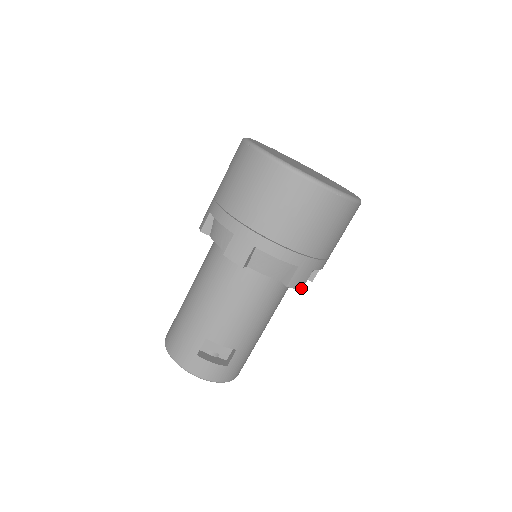
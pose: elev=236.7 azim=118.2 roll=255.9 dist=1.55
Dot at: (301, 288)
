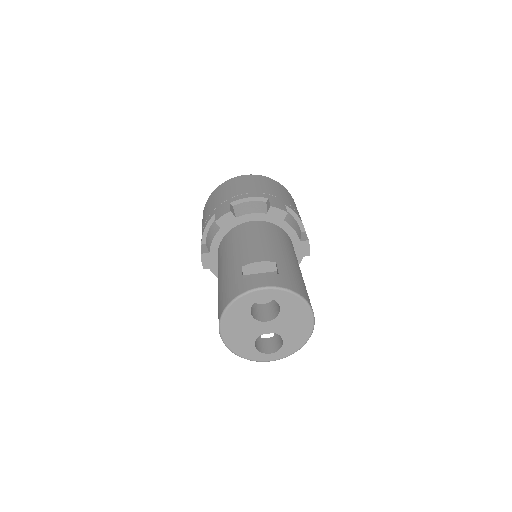
Dot at: (286, 212)
